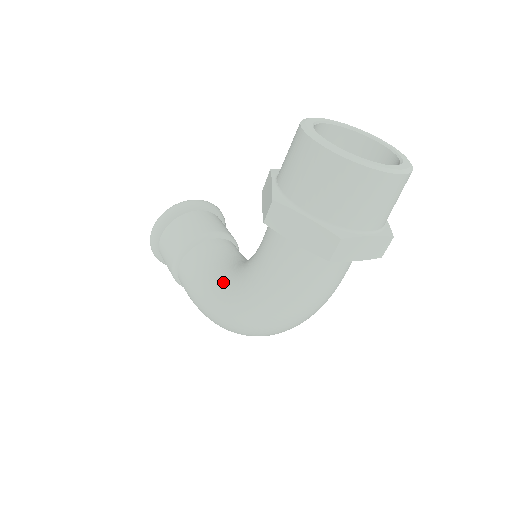
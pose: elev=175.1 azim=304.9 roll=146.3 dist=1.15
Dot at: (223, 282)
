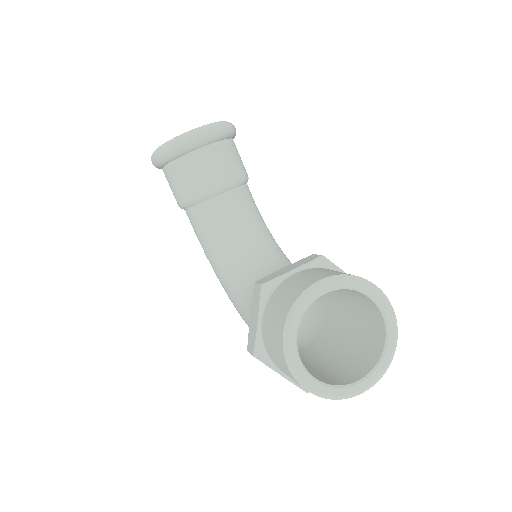
Dot at: (224, 275)
